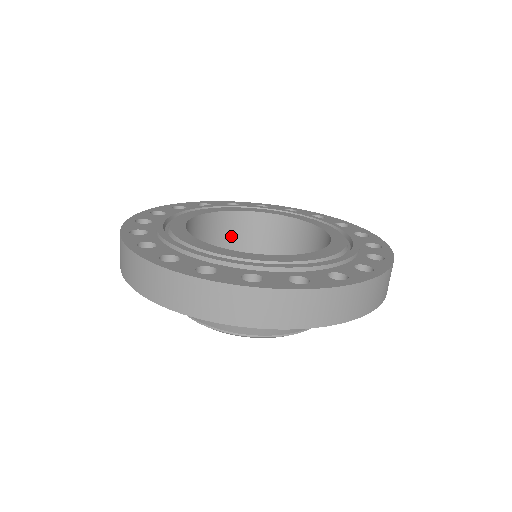
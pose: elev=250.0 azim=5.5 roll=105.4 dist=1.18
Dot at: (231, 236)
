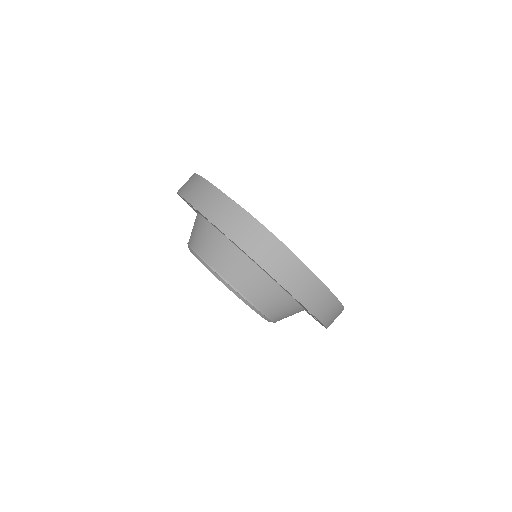
Dot at: occluded
